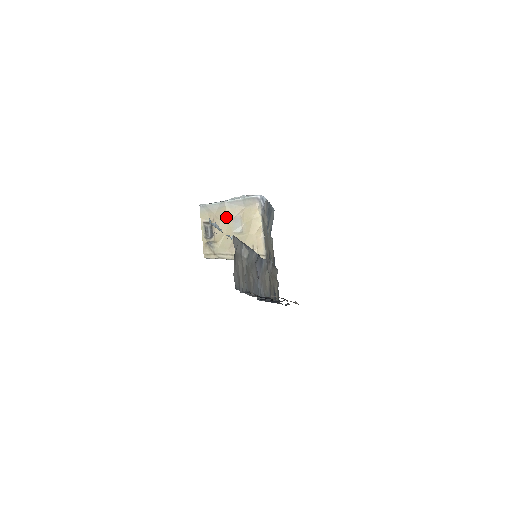
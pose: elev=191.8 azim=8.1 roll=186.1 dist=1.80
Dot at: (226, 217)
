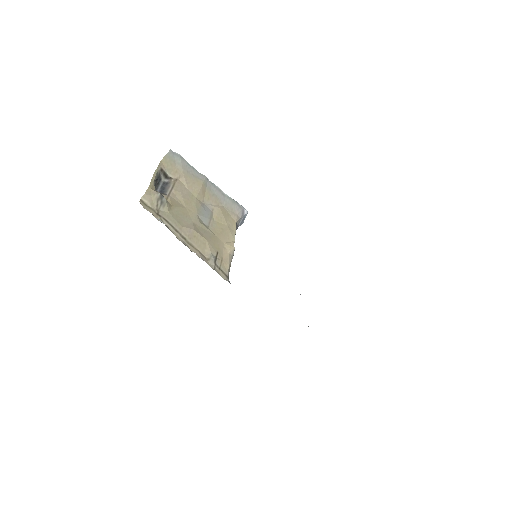
Dot at: (197, 192)
